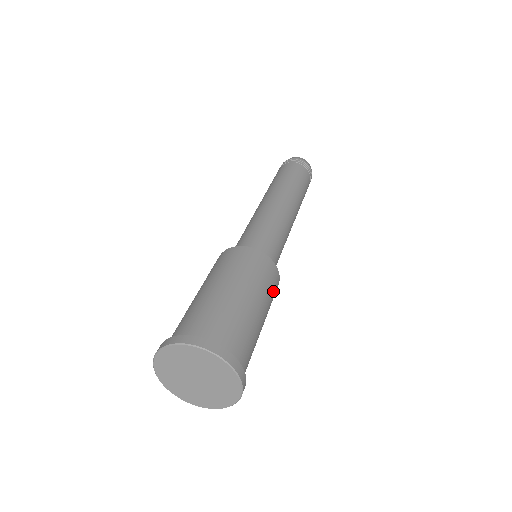
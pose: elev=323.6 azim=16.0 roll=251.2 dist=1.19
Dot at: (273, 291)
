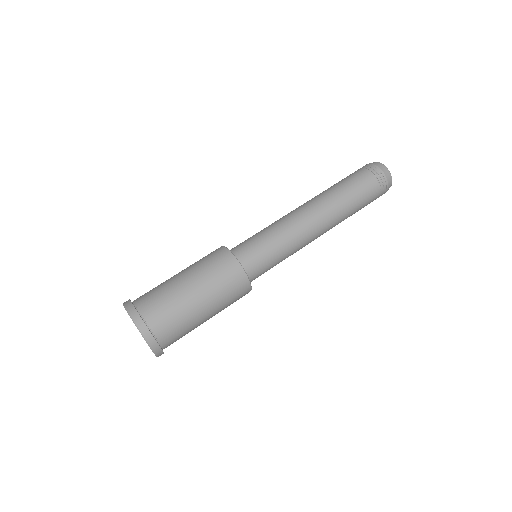
Dot at: (235, 301)
